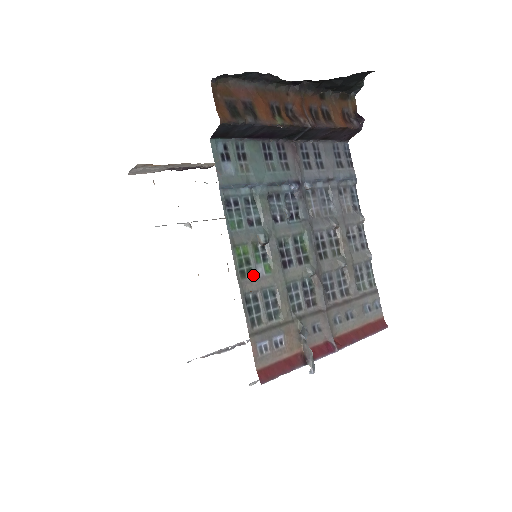
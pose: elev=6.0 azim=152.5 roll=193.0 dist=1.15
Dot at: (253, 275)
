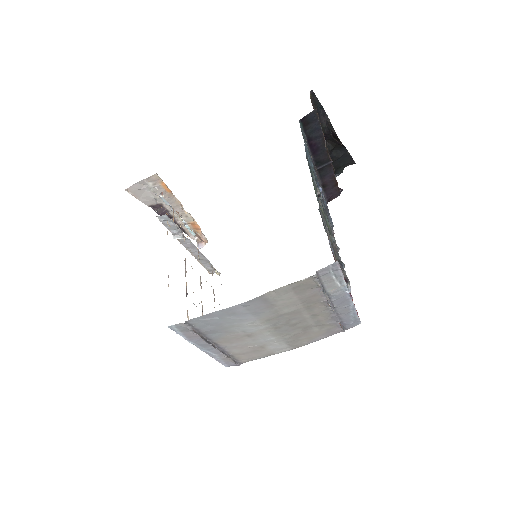
Dot at: occluded
